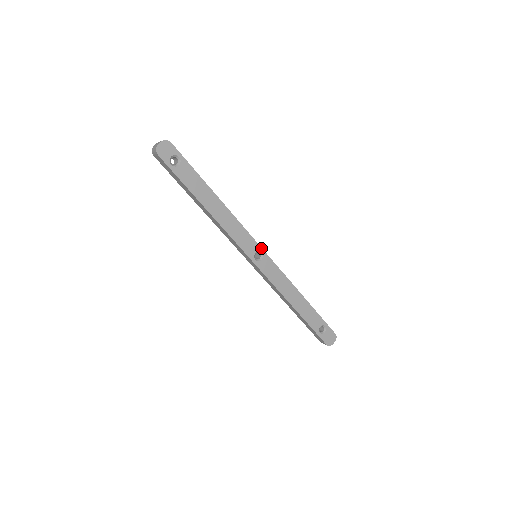
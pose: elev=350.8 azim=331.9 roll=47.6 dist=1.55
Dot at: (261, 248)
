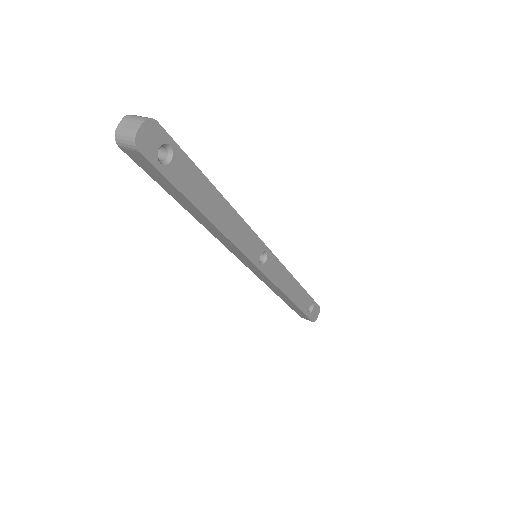
Dot at: (265, 246)
